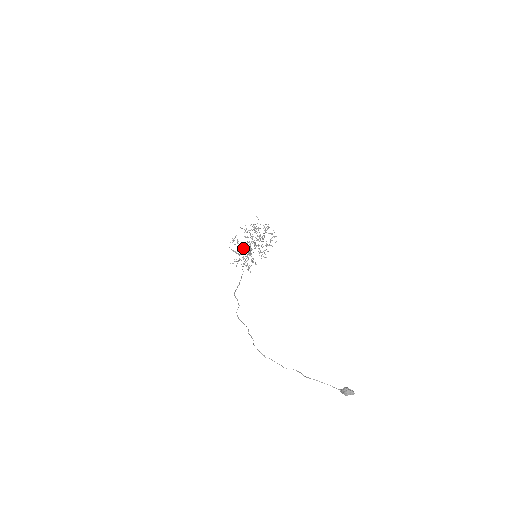
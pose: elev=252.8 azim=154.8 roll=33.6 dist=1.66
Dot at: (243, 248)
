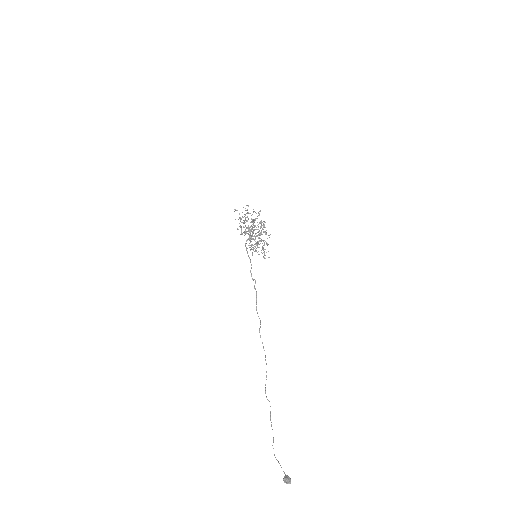
Dot at: occluded
